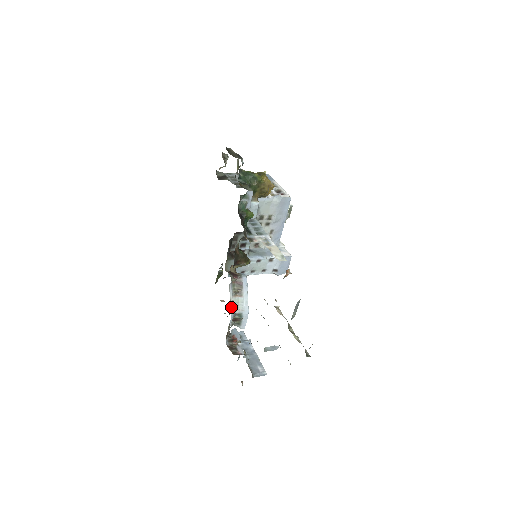
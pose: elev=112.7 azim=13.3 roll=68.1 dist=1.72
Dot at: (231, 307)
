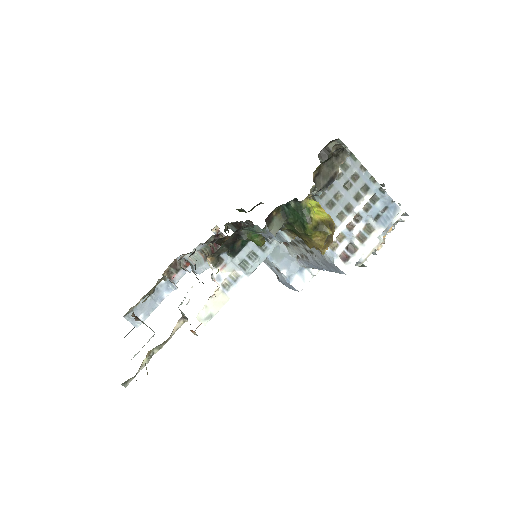
Dot at: (188, 254)
